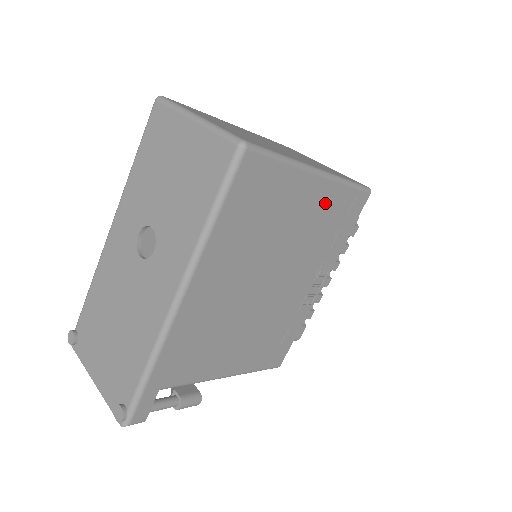
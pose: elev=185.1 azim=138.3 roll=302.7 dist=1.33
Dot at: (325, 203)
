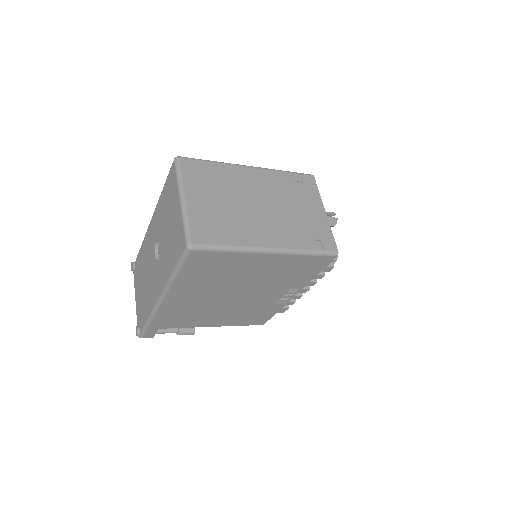
Dot at: (282, 263)
